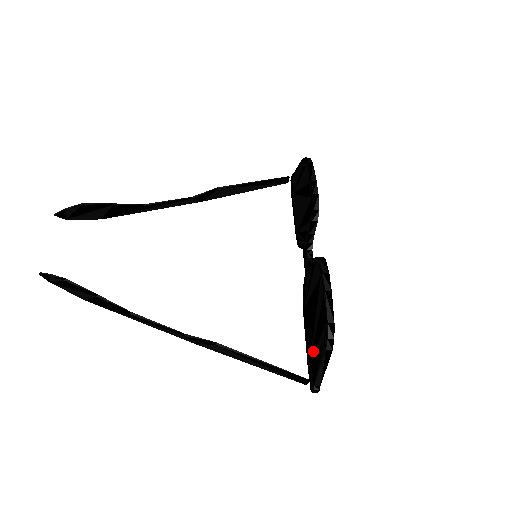
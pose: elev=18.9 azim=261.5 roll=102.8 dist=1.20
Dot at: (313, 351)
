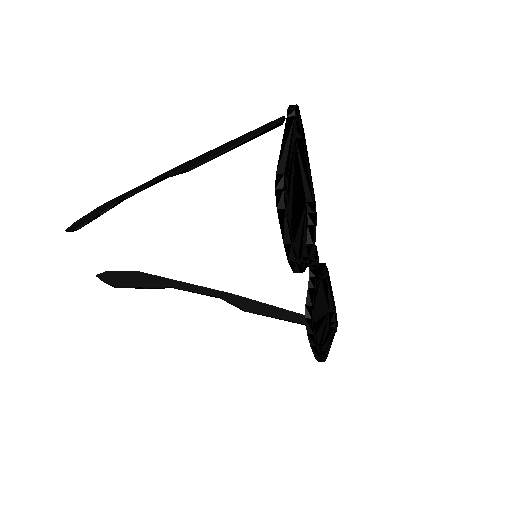
Dot at: (325, 322)
